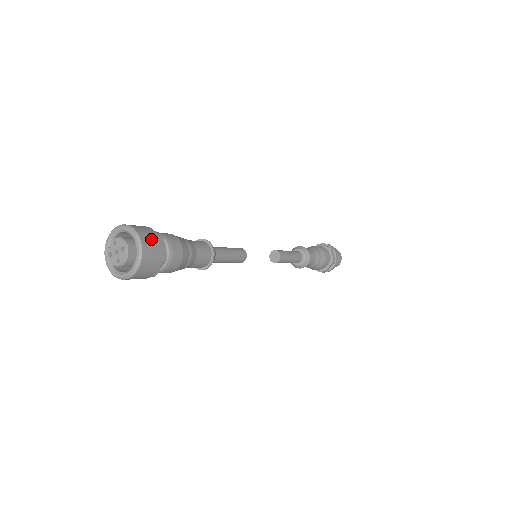
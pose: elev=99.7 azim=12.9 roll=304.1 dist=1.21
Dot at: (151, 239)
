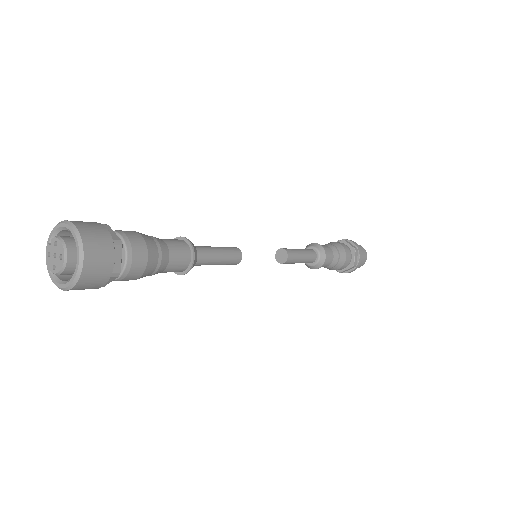
Dot at: (101, 252)
